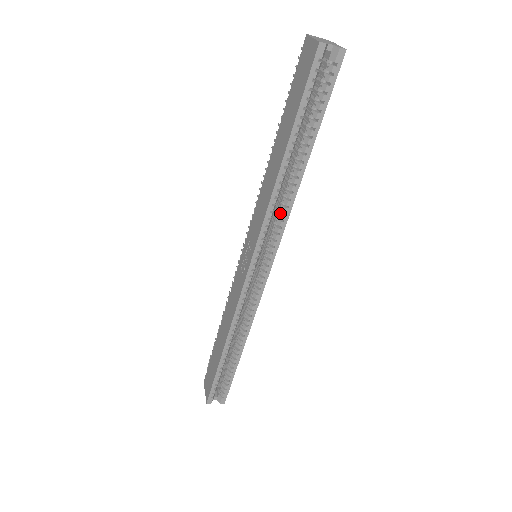
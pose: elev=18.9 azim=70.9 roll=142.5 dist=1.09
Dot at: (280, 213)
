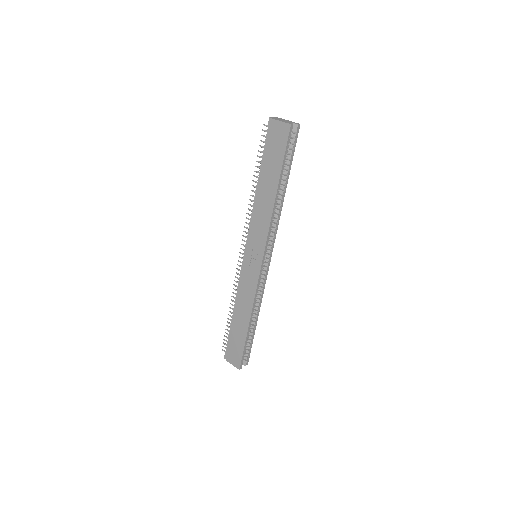
Dot at: (274, 224)
